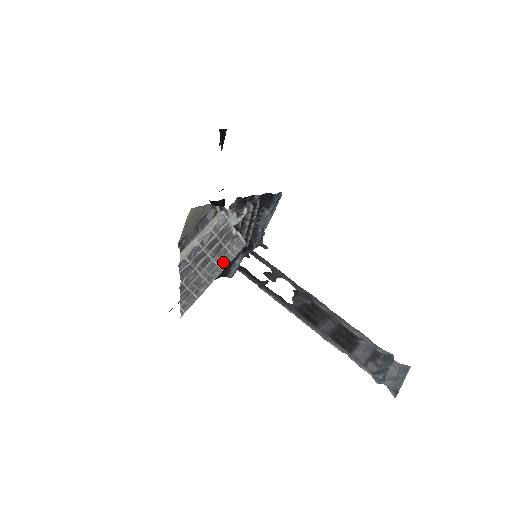
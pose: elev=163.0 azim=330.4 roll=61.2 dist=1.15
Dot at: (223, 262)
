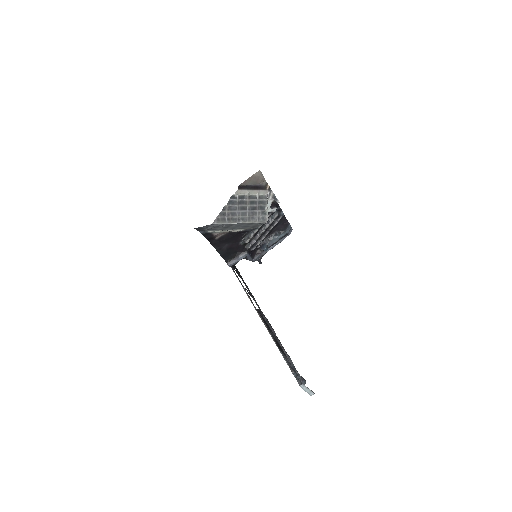
Dot at: (250, 219)
